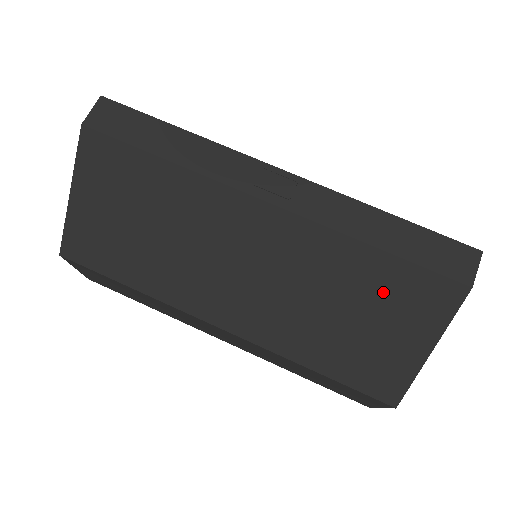
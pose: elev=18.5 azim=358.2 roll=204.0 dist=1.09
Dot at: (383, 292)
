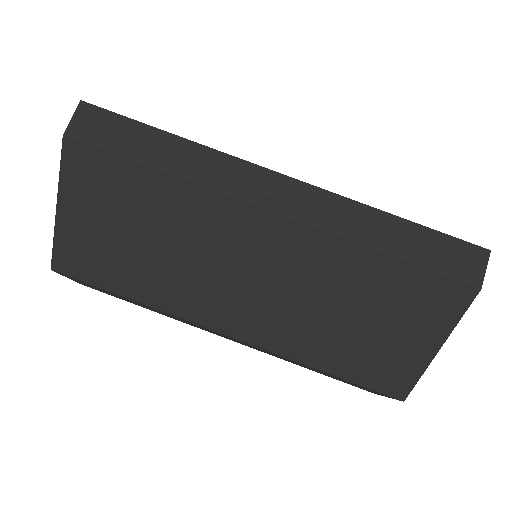
Dot at: (392, 296)
